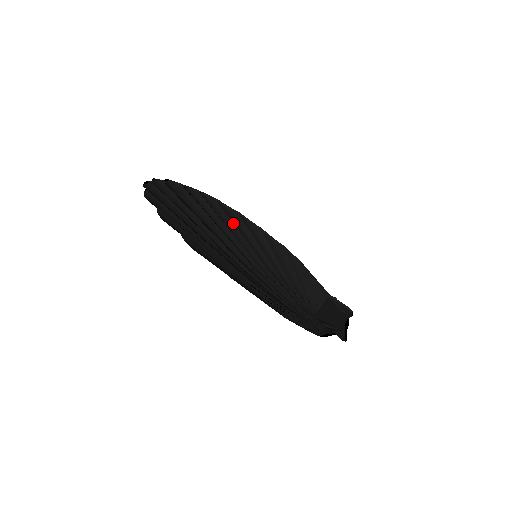
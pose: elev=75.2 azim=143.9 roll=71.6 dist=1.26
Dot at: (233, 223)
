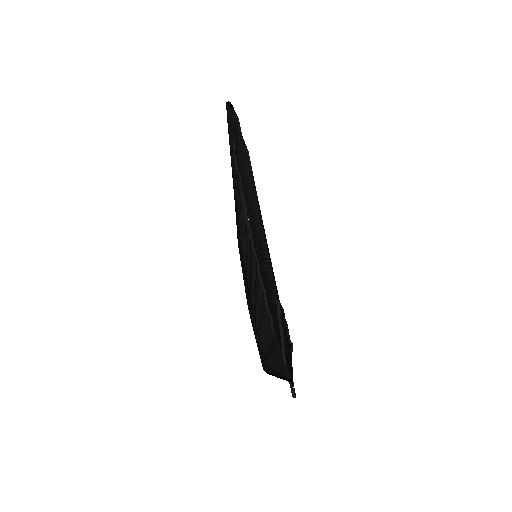
Dot at: occluded
